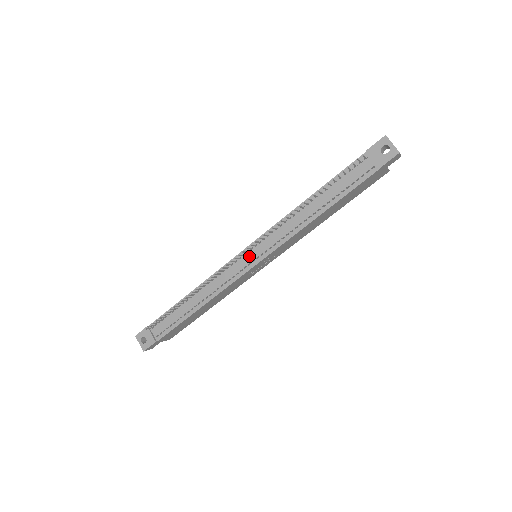
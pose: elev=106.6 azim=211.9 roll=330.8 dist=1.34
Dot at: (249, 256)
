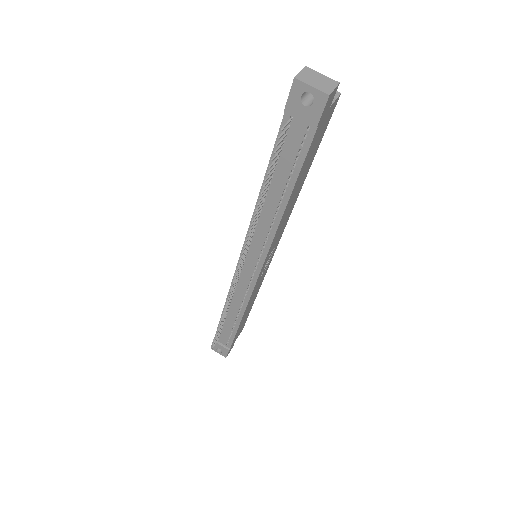
Dot at: (247, 268)
